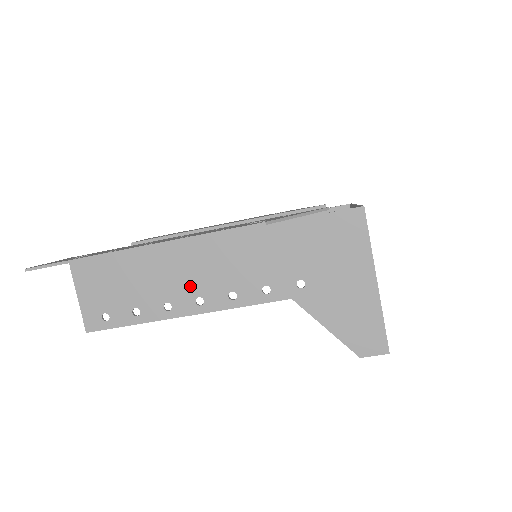
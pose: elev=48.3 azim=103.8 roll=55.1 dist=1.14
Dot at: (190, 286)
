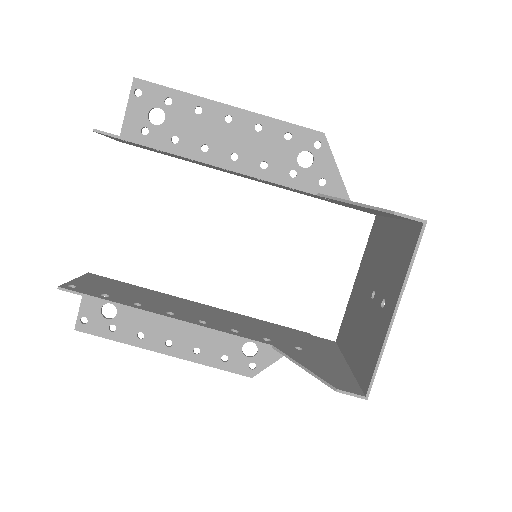
Dot at: occluded
